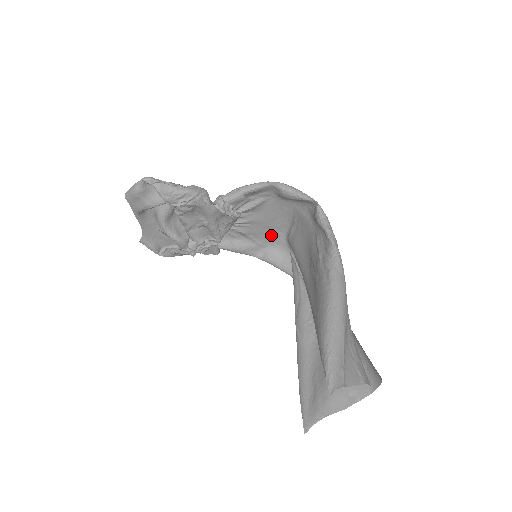
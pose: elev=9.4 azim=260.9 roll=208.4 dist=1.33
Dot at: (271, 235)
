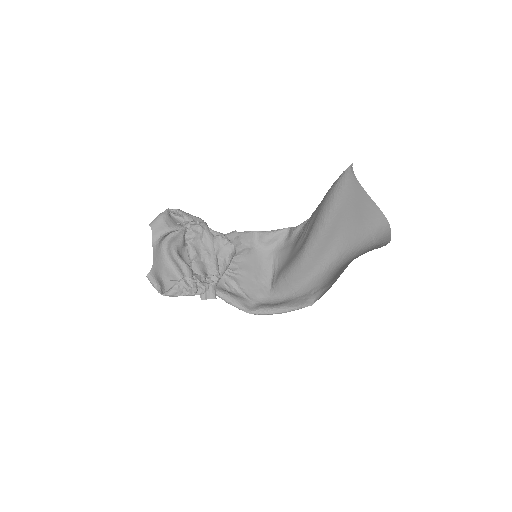
Dot at: (258, 290)
